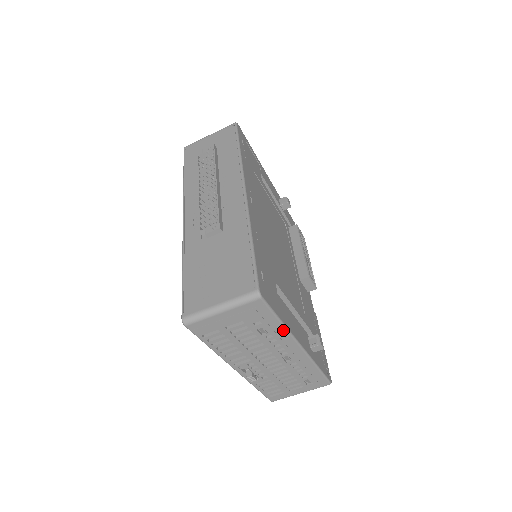
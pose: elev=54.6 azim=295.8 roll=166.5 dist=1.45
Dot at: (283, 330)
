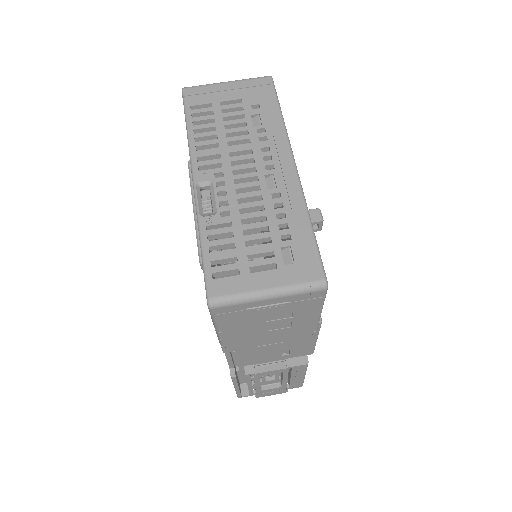
Dot at: (280, 126)
